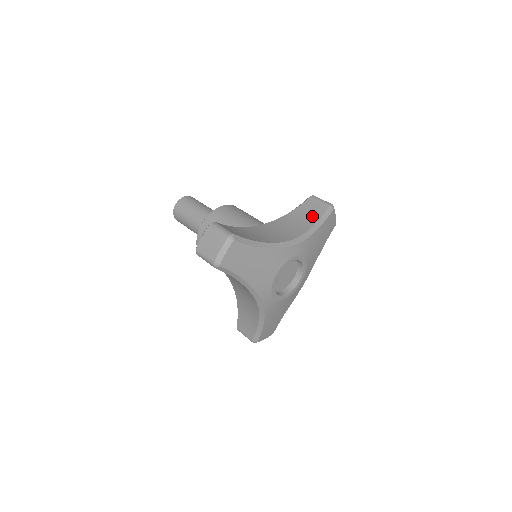
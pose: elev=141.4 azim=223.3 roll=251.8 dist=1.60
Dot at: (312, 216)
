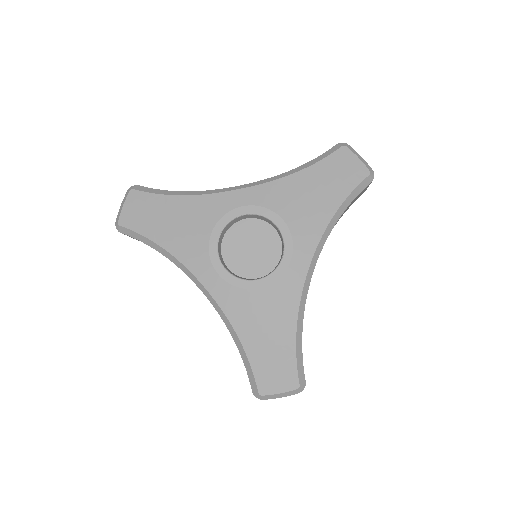
Dot at: occluded
